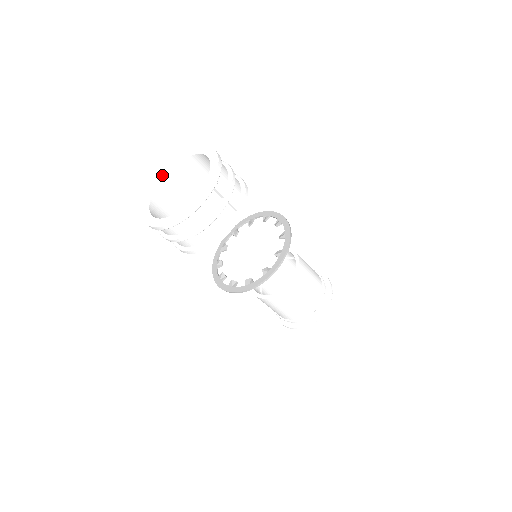
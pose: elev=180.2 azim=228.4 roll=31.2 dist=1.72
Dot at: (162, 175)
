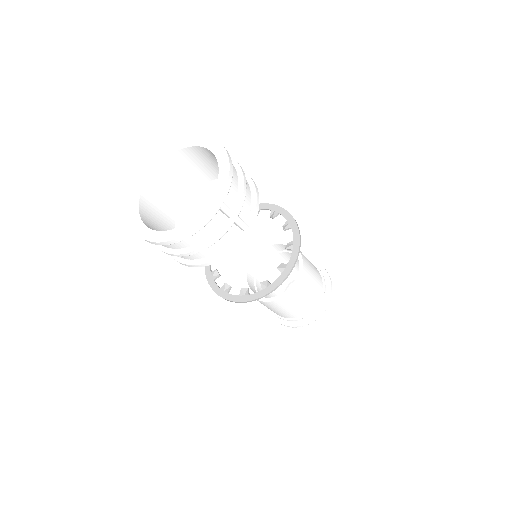
Dot at: (158, 160)
